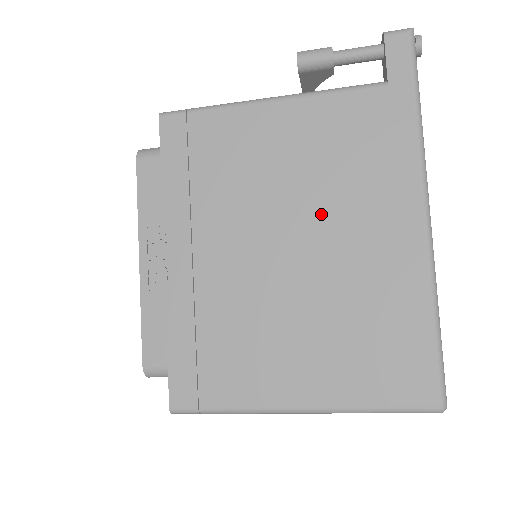
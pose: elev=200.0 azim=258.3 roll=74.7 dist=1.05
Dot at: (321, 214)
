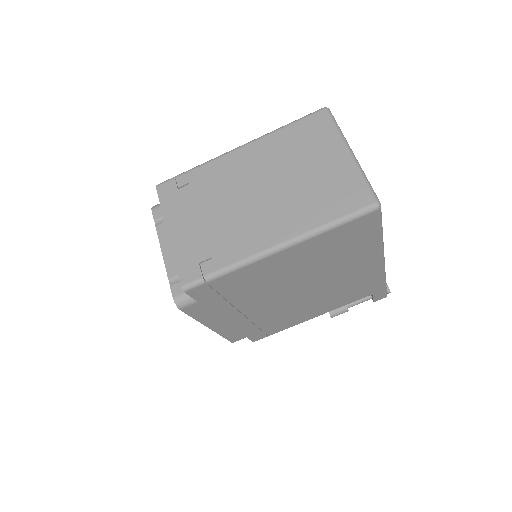
Dot at: occluded
